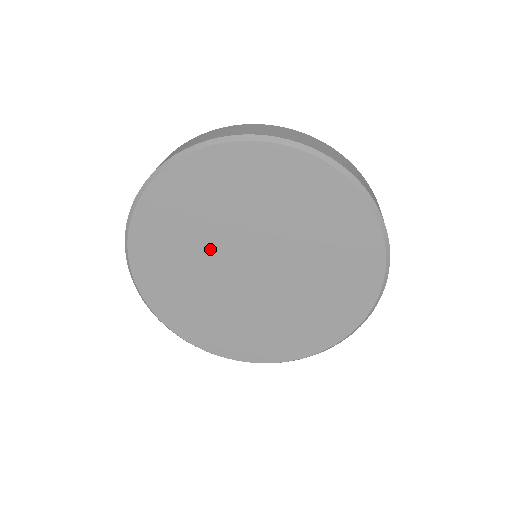
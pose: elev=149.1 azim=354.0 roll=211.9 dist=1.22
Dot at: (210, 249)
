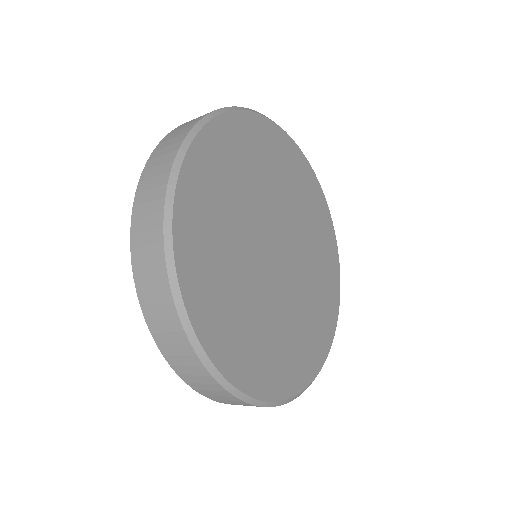
Dot at: (246, 251)
